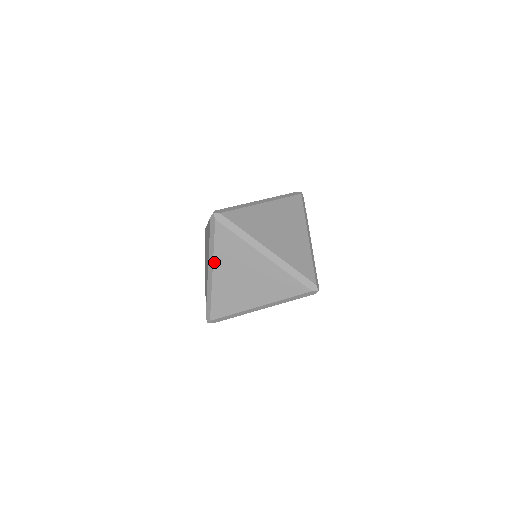
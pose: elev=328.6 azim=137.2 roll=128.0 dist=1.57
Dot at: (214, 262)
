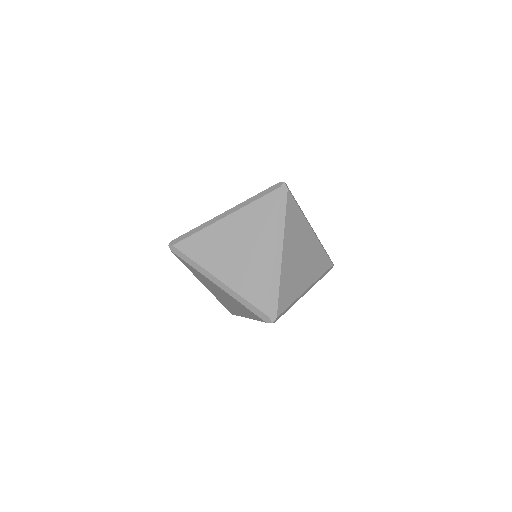
Dot at: (198, 279)
